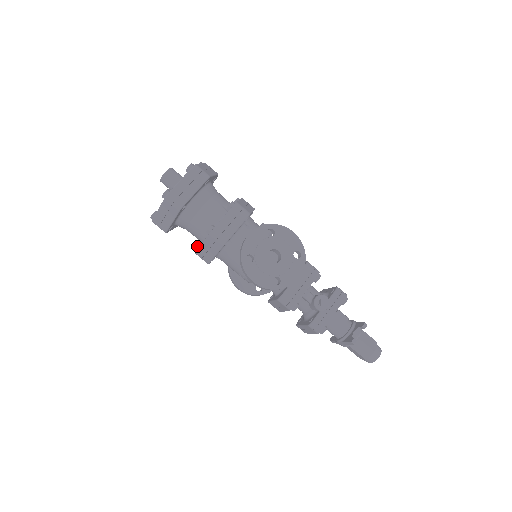
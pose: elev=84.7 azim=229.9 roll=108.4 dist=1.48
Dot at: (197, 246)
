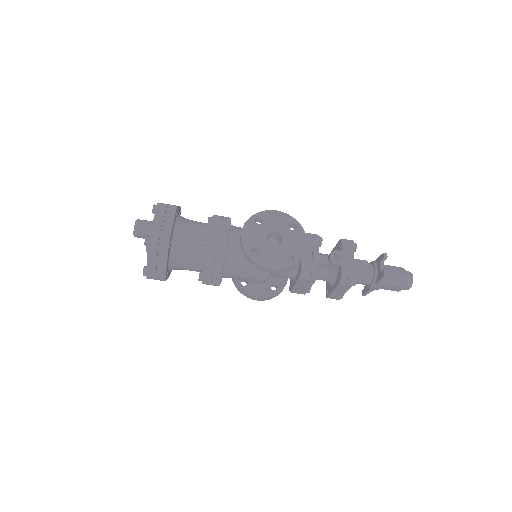
Dot at: (200, 275)
